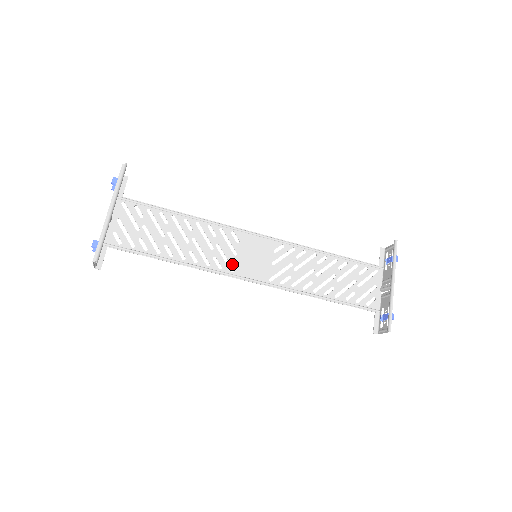
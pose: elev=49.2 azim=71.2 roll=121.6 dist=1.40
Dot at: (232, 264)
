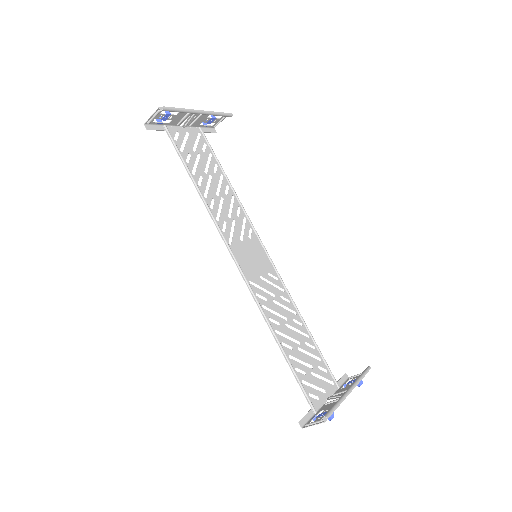
Dot at: (234, 240)
